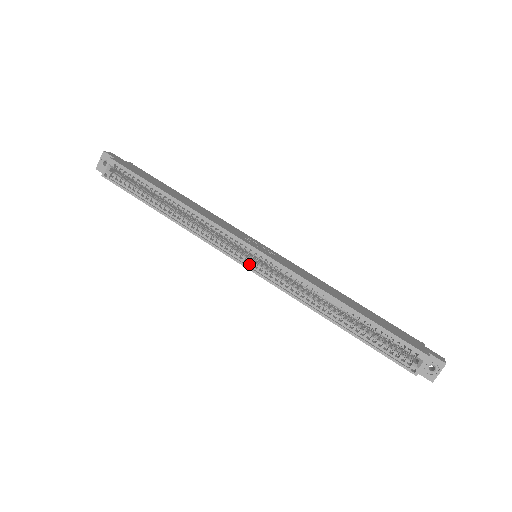
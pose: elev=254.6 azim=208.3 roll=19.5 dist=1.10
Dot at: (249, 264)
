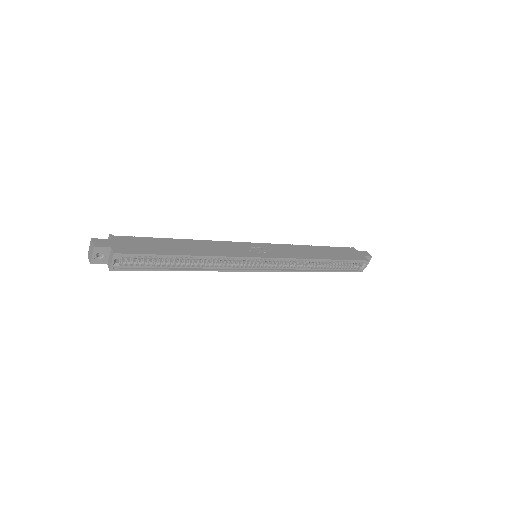
Dot at: (261, 268)
